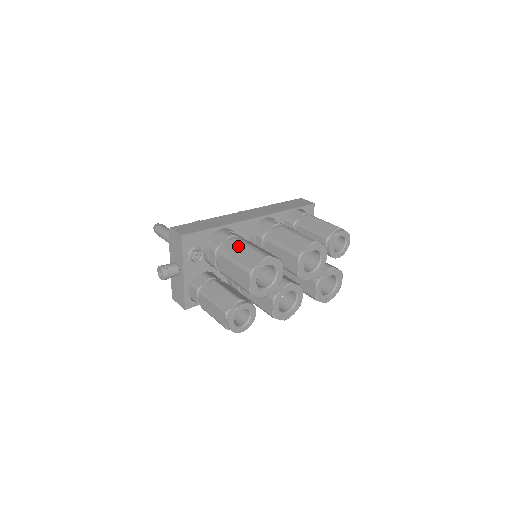
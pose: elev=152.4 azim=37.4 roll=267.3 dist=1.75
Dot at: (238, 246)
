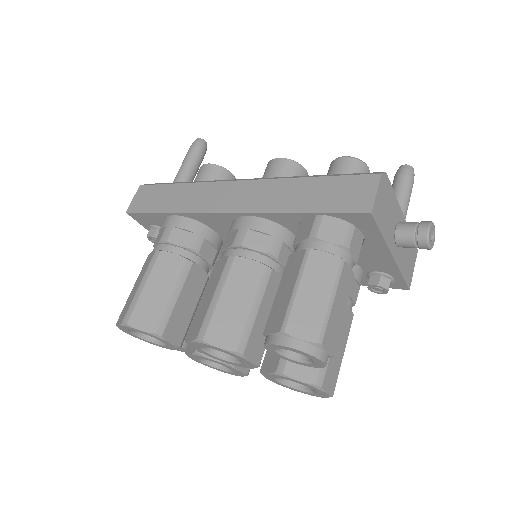
Dot at: (144, 270)
